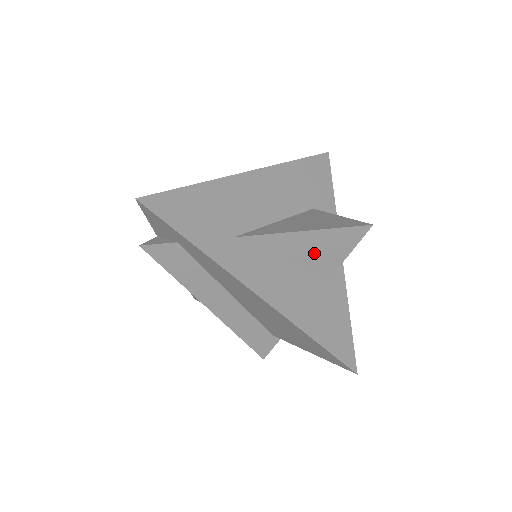
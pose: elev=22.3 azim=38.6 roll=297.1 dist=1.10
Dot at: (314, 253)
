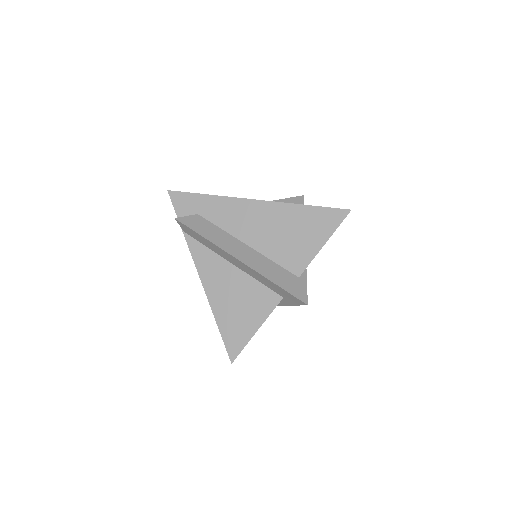
Dot at: occluded
